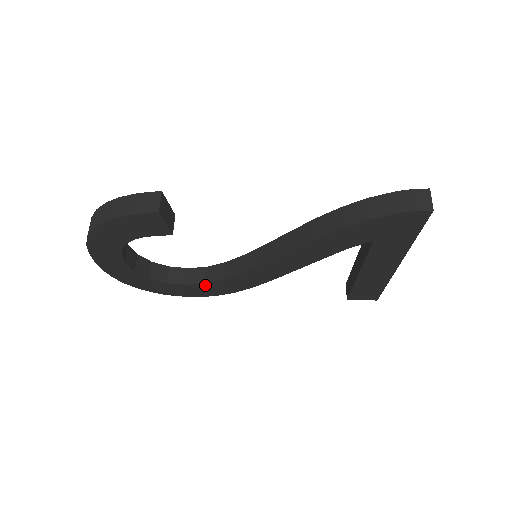
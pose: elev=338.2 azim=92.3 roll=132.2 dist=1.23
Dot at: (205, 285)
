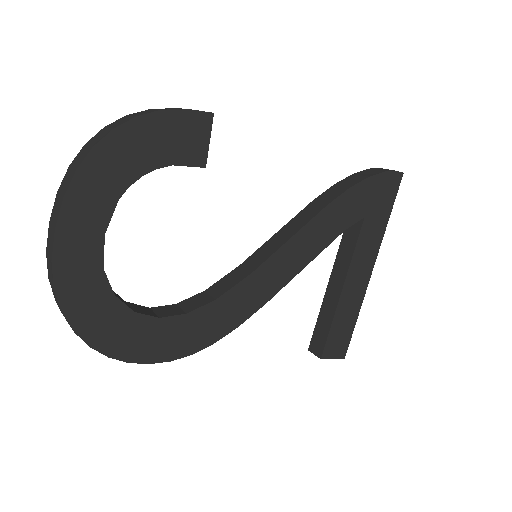
Dot at: (185, 319)
